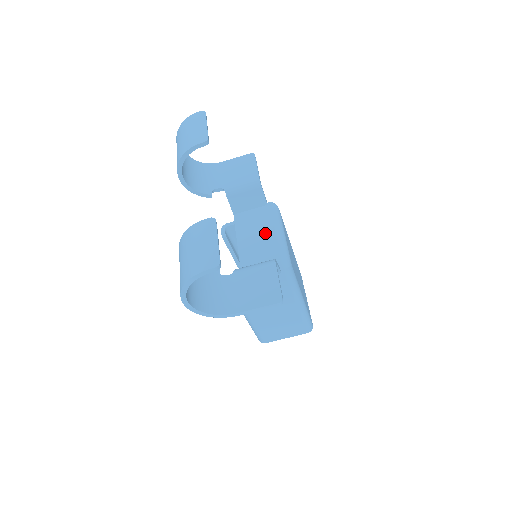
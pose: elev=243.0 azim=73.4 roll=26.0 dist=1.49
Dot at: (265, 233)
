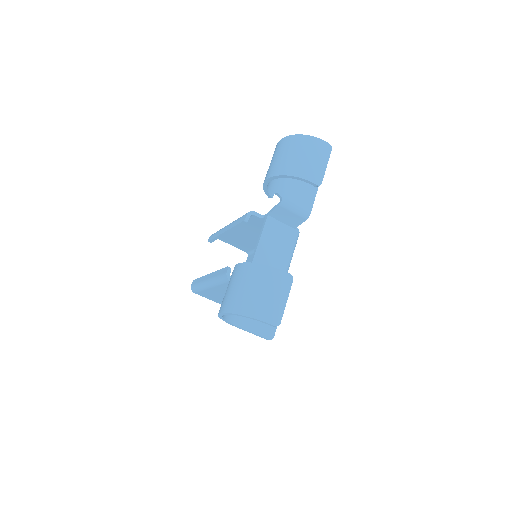
Dot at: (281, 255)
